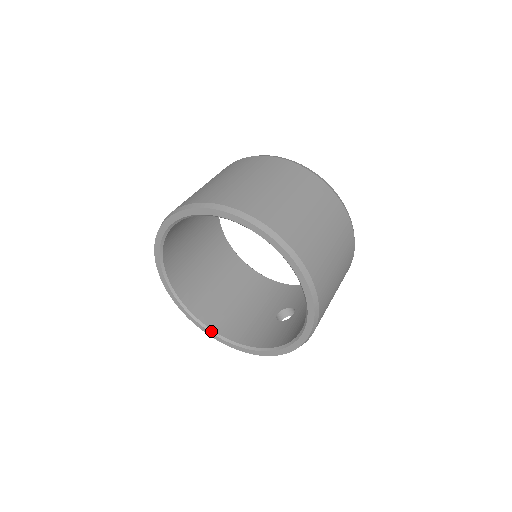
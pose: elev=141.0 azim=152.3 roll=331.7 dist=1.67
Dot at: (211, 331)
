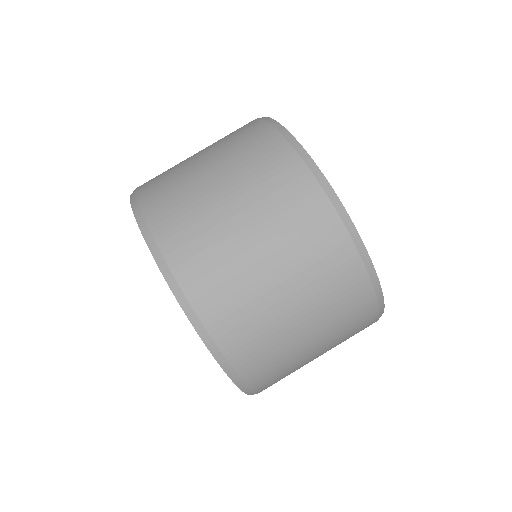
Dot at: occluded
